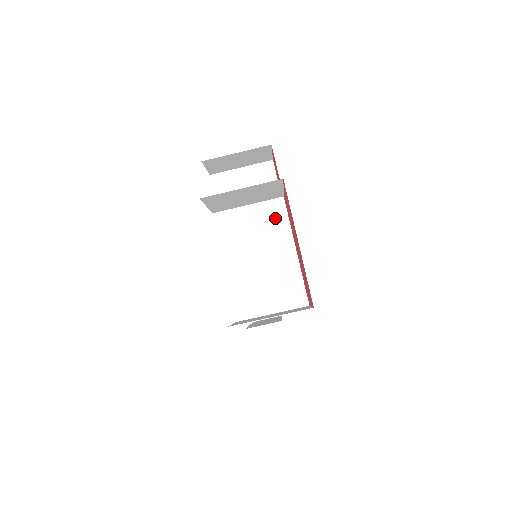
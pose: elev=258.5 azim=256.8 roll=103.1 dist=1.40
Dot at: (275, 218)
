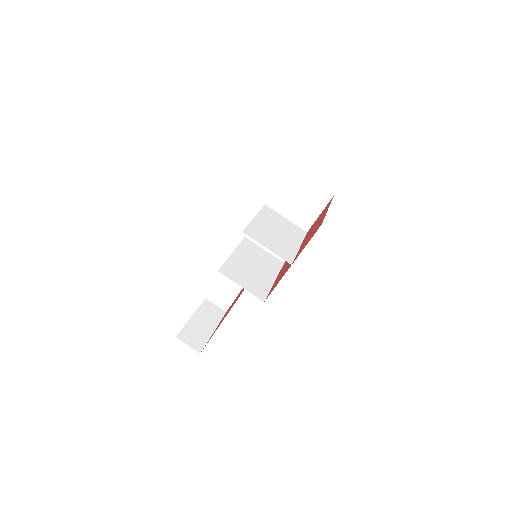
Dot at: (297, 232)
